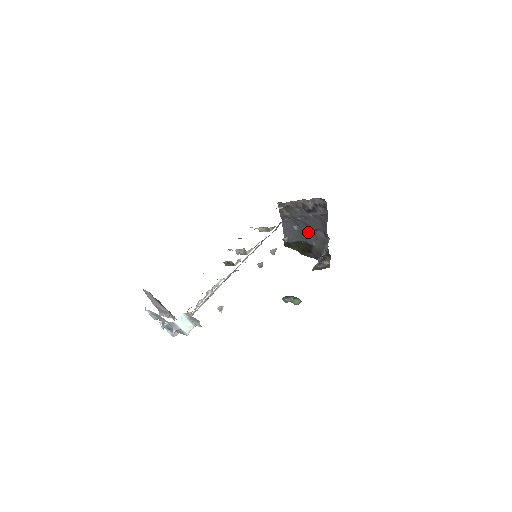
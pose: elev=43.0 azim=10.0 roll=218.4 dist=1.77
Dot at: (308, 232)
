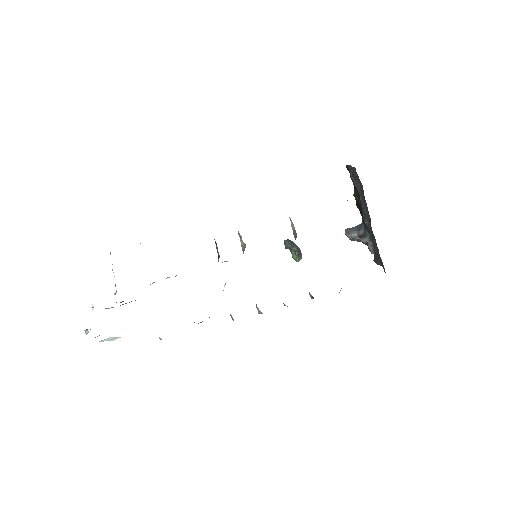
Dot at: occluded
